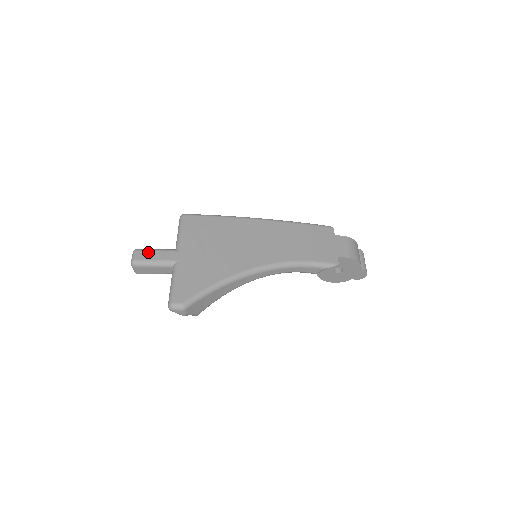
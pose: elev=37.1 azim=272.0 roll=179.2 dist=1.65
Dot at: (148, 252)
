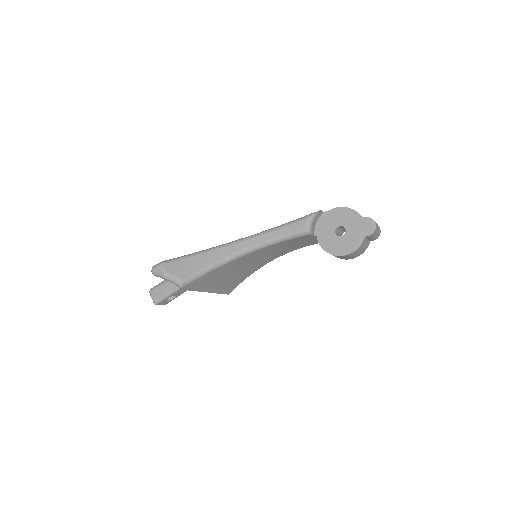
Dot at: occluded
